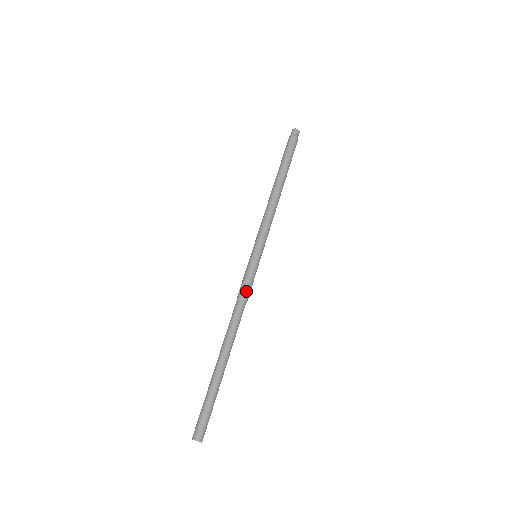
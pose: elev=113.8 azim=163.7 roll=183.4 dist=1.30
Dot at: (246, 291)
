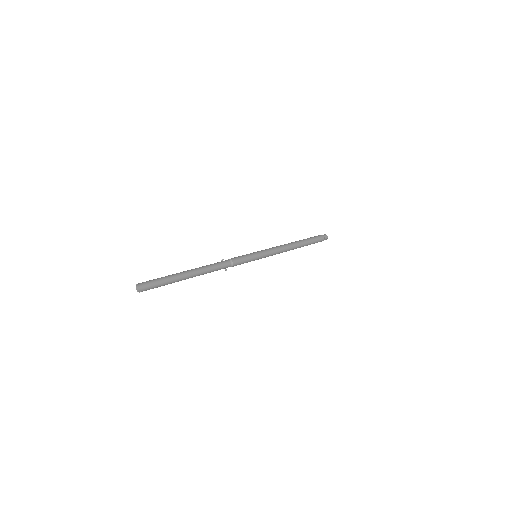
Dot at: (234, 258)
